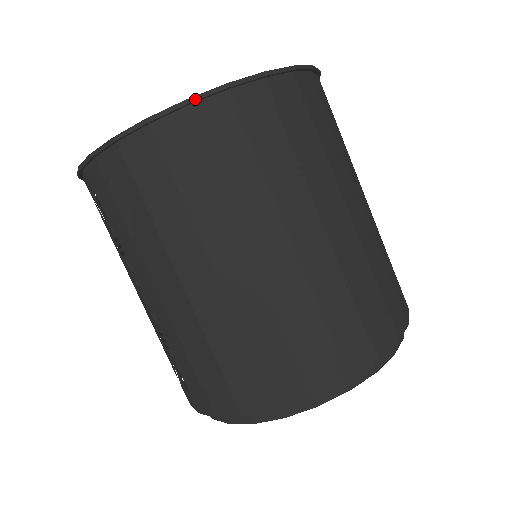
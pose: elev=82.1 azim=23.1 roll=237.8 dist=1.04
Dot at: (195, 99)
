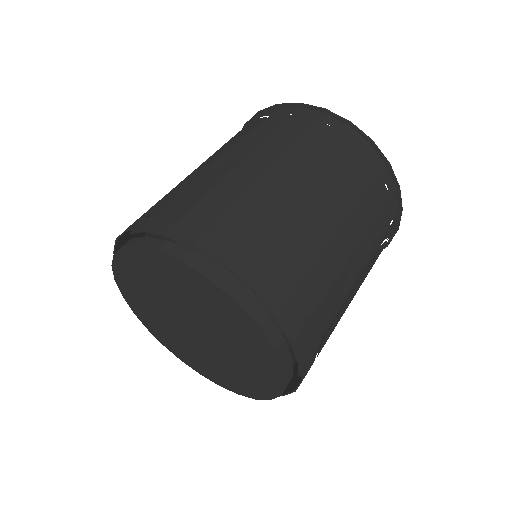
Dot at: (391, 169)
